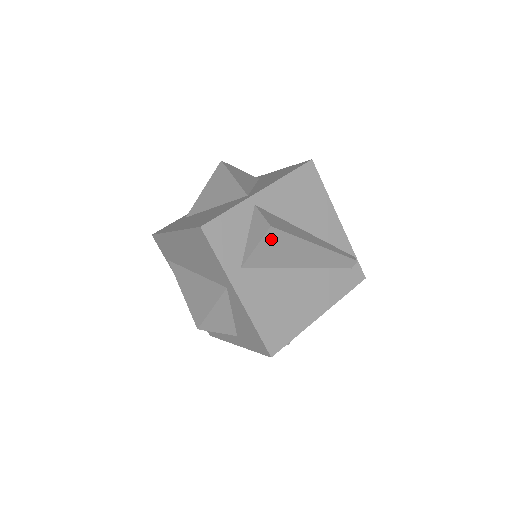
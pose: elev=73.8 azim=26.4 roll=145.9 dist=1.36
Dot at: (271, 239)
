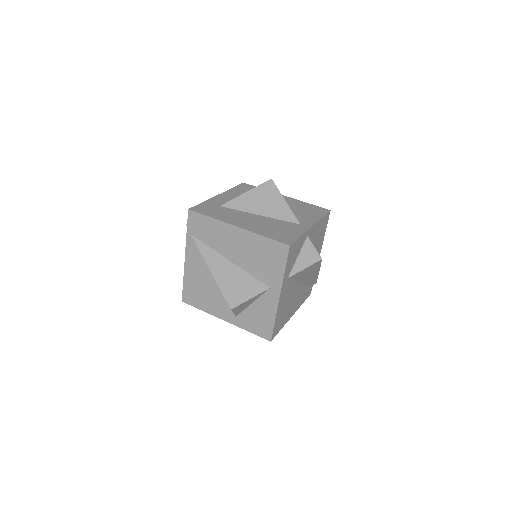
Dot at: (314, 265)
